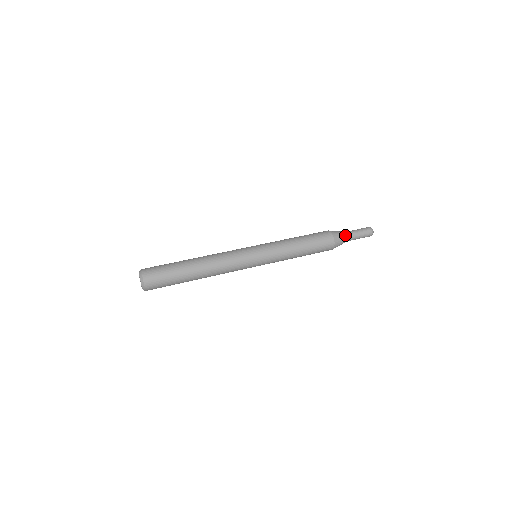
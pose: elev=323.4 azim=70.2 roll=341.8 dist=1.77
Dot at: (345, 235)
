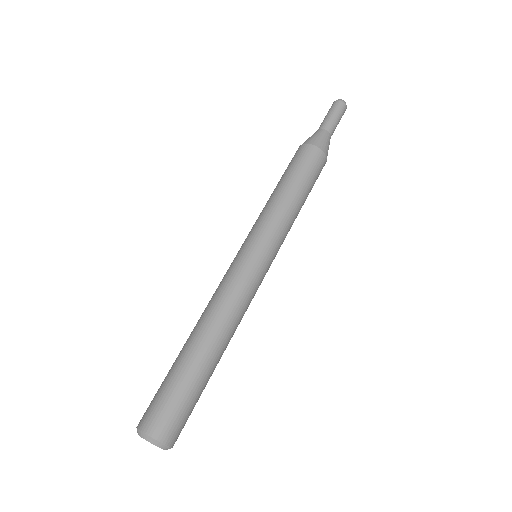
Dot at: occluded
